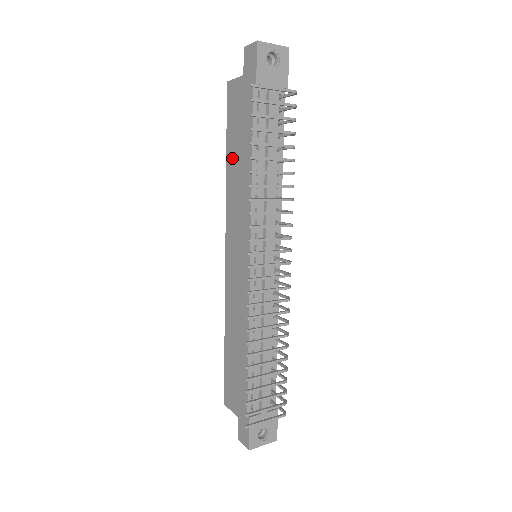
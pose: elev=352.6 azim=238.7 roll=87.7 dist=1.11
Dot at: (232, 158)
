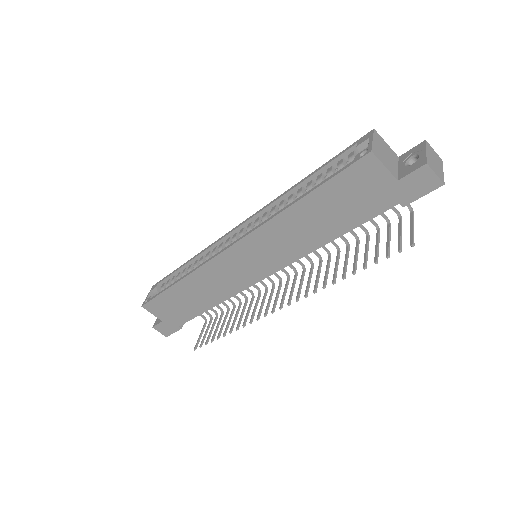
Dot at: (309, 210)
